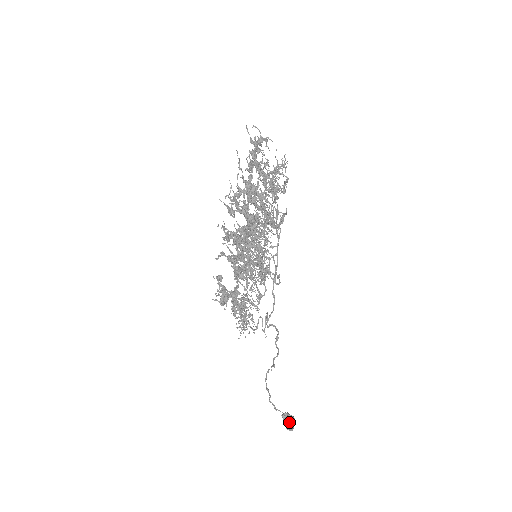
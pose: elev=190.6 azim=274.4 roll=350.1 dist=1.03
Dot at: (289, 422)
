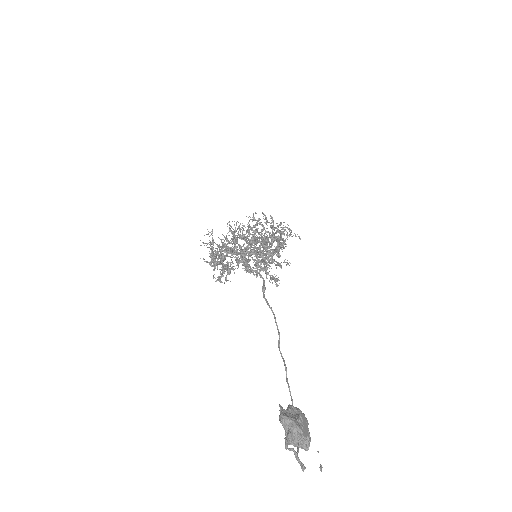
Dot at: (286, 409)
